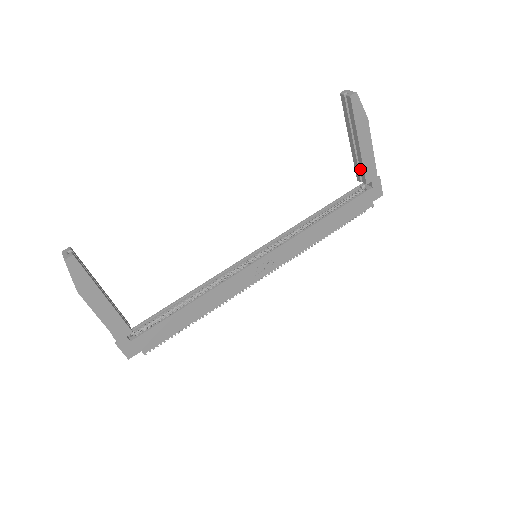
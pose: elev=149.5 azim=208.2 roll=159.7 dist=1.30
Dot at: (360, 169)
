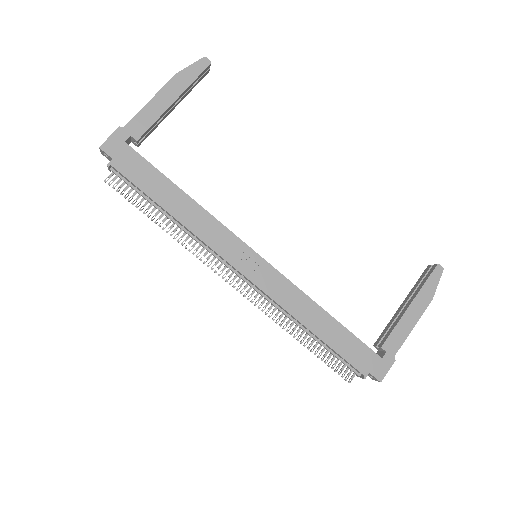
Dot at: (388, 331)
